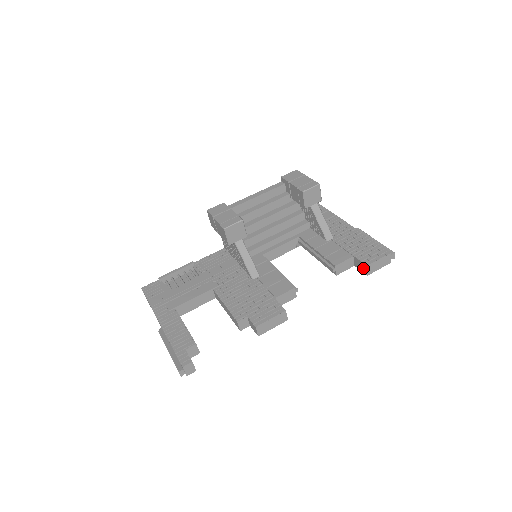
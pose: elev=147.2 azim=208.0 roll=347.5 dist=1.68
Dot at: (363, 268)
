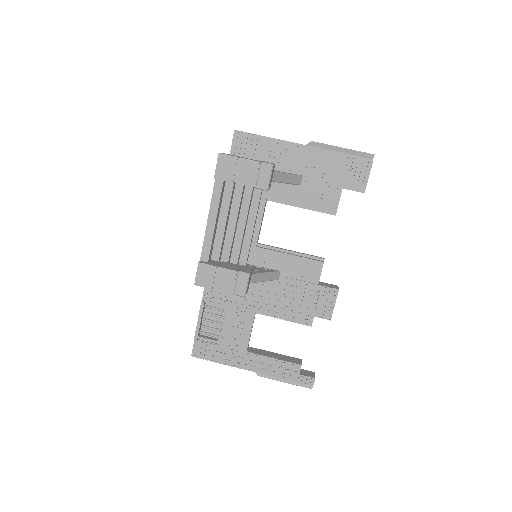
Dot at: occluded
